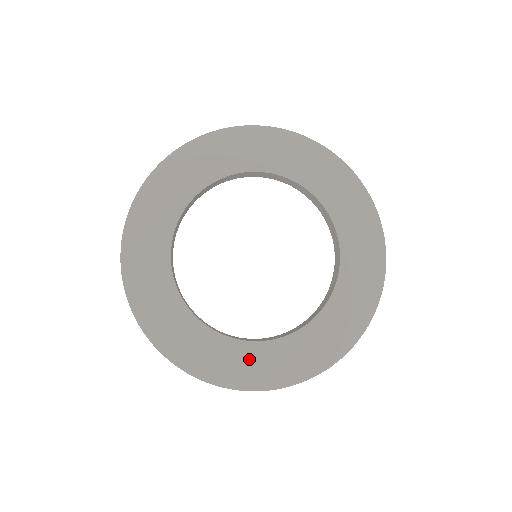
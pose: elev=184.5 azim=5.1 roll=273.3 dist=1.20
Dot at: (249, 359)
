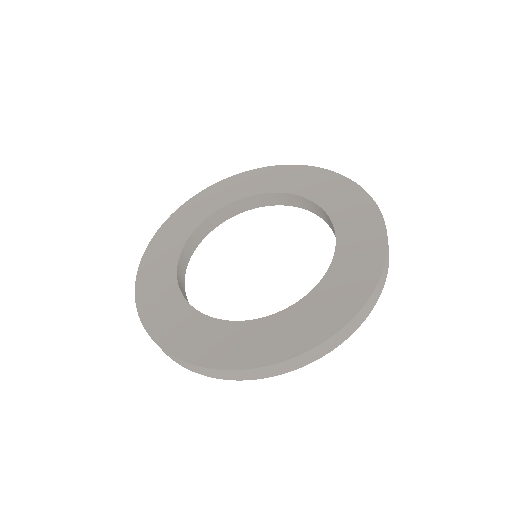
Dot at: (320, 306)
